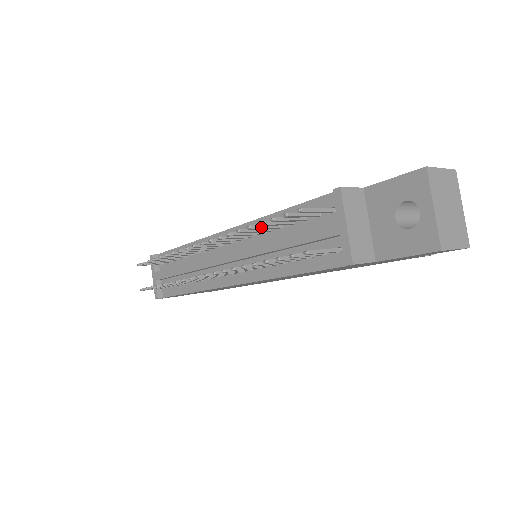
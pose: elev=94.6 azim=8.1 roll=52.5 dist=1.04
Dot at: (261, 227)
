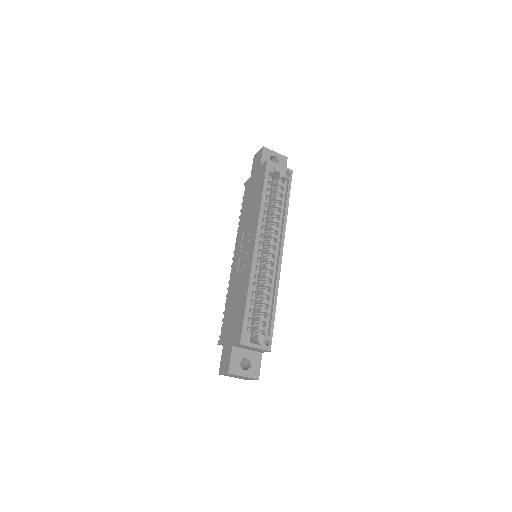
Dot at: occluded
